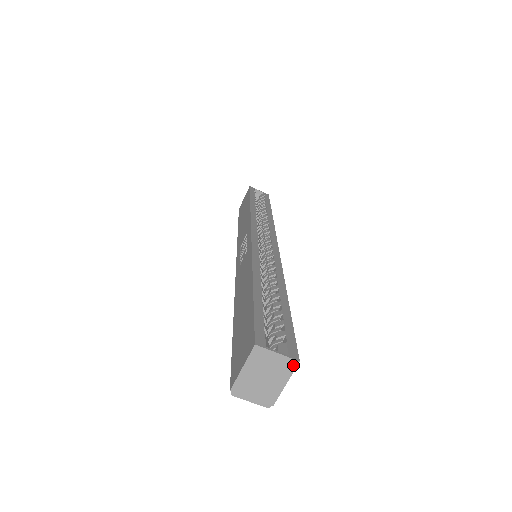
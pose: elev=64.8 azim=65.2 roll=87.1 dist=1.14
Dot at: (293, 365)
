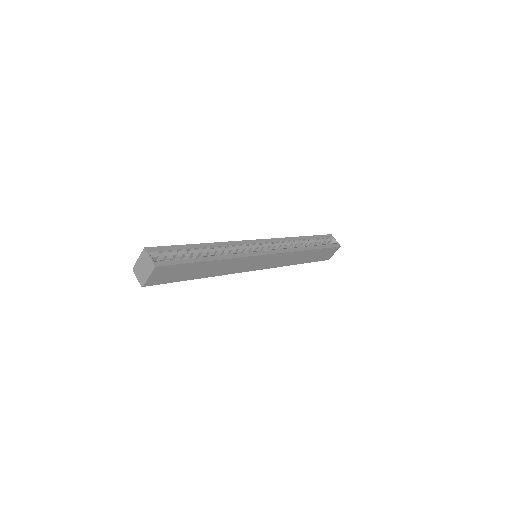
Dot at: (153, 267)
